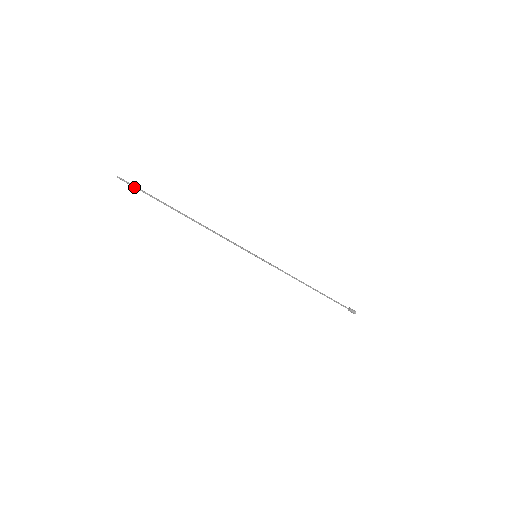
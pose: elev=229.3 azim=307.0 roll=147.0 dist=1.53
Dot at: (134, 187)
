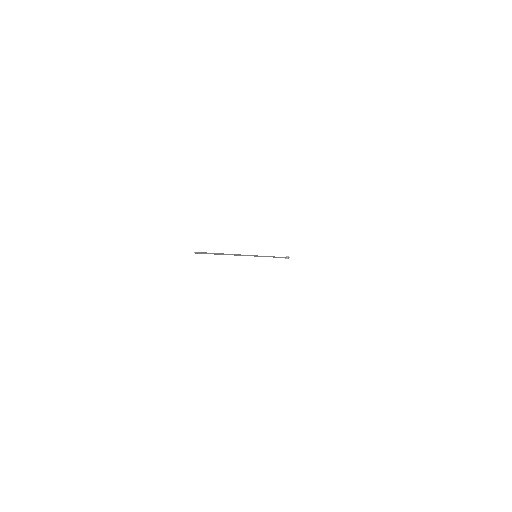
Dot at: occluded
